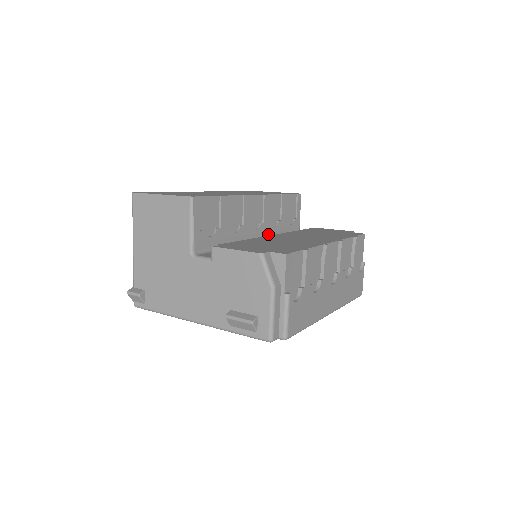
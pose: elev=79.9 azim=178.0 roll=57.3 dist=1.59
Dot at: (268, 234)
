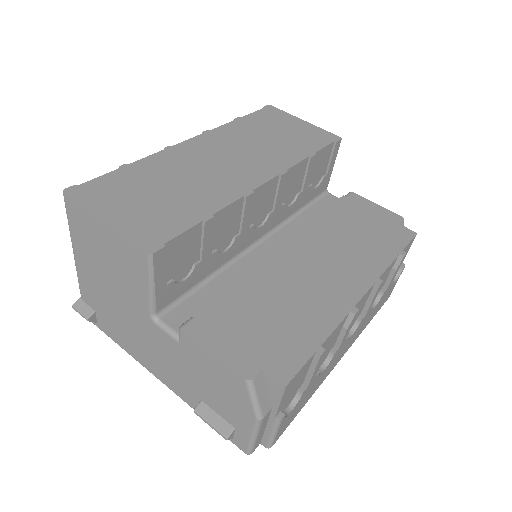
Dot at: (279, 220)
